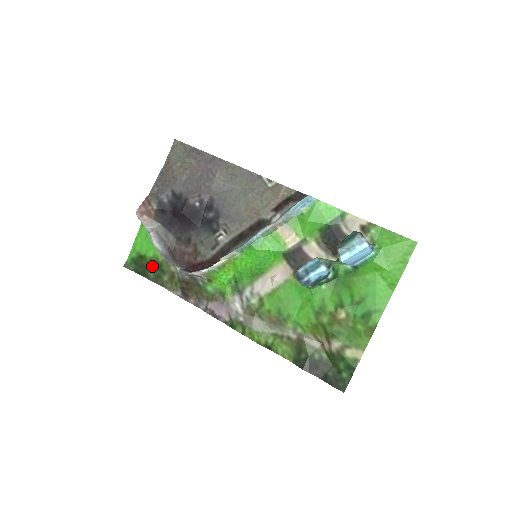
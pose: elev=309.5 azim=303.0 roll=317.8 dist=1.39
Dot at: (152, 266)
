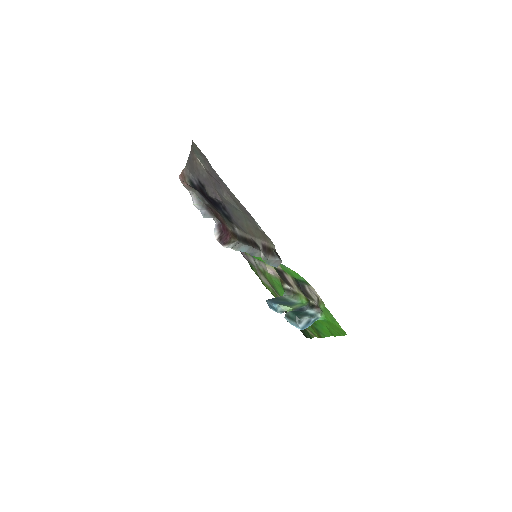
Dot at: occluded
